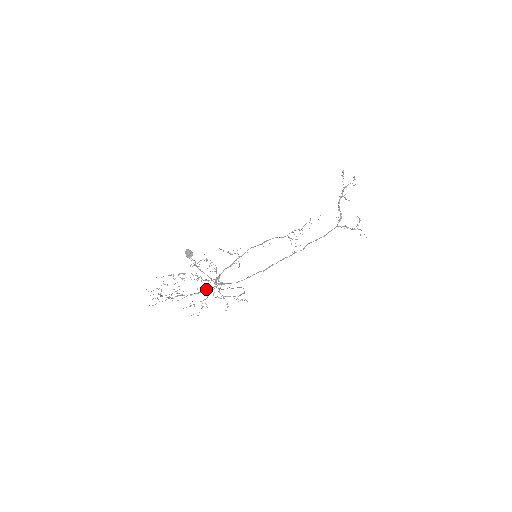
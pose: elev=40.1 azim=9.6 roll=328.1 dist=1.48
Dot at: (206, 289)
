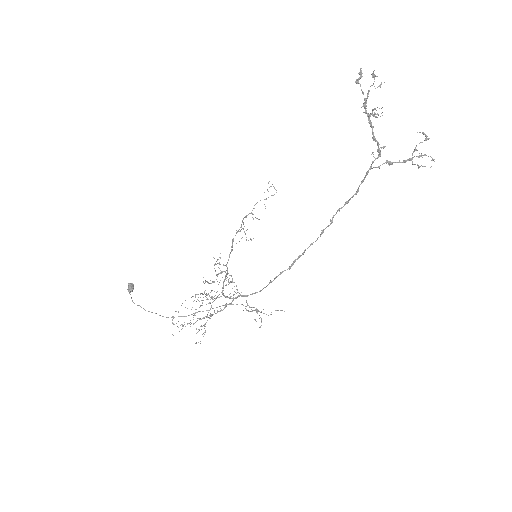
Dot at: (224, 307)
